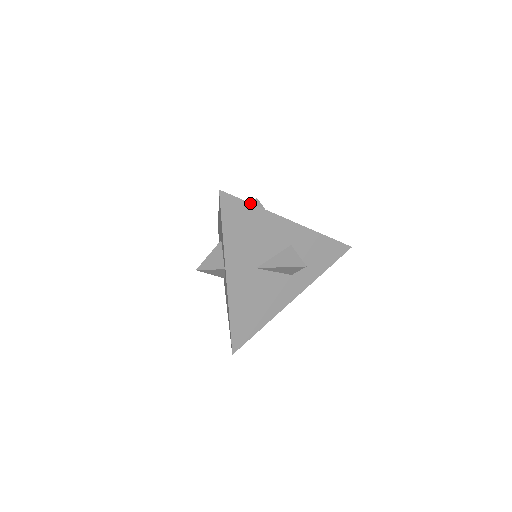
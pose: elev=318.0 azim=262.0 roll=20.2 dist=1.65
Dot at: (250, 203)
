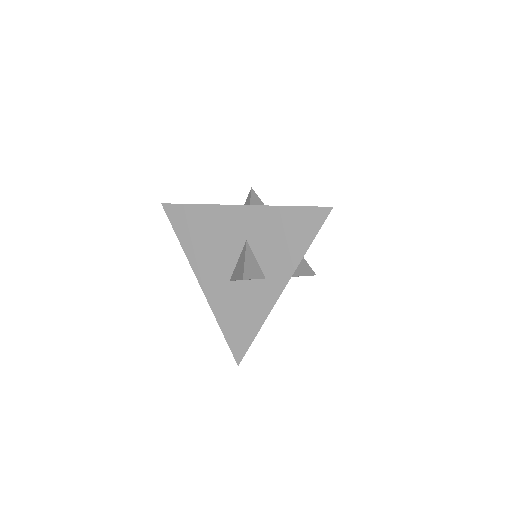
Dot at: occluded
